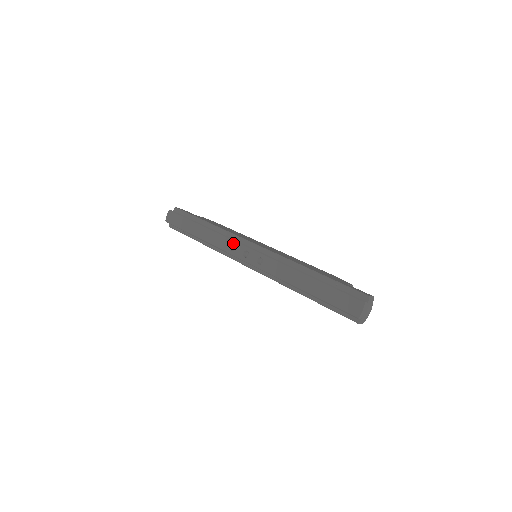
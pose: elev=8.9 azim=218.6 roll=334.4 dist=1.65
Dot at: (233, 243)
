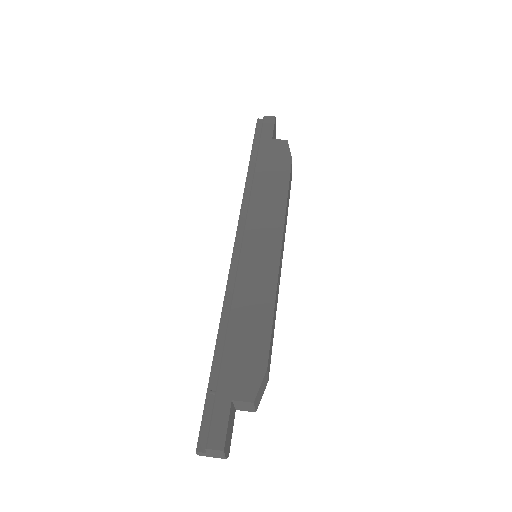
Dot at: (237, 227)
